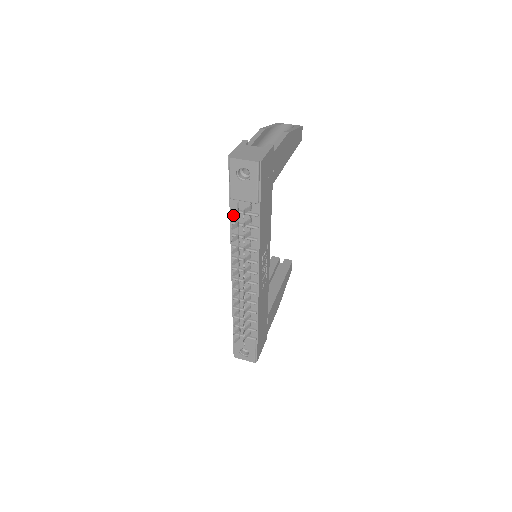
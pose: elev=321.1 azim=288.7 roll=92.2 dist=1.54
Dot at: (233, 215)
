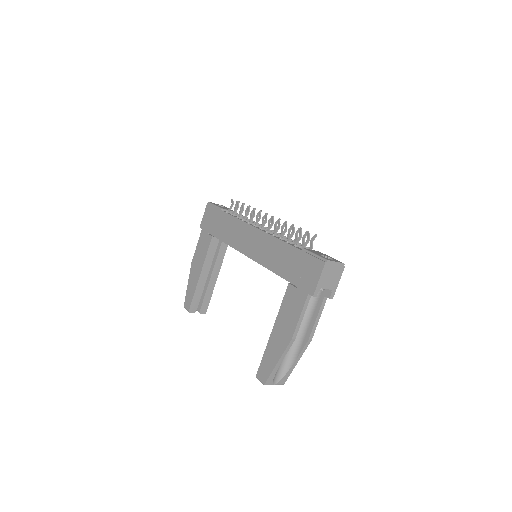
Dot at: (233, 201)
